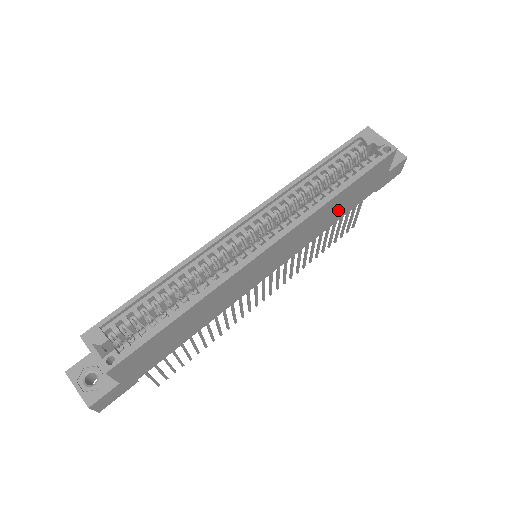
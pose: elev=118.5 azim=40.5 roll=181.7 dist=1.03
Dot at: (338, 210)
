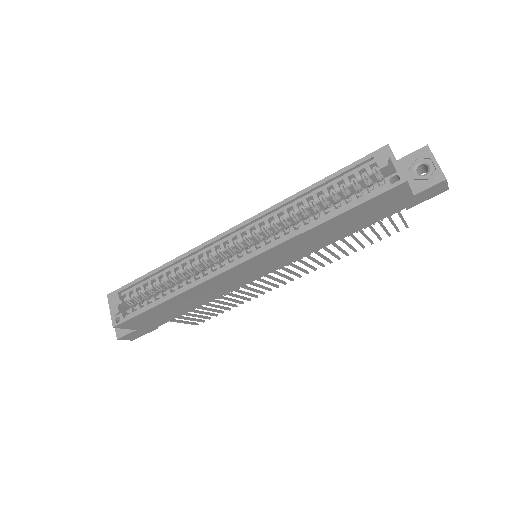
Dot at: (338, 231)
